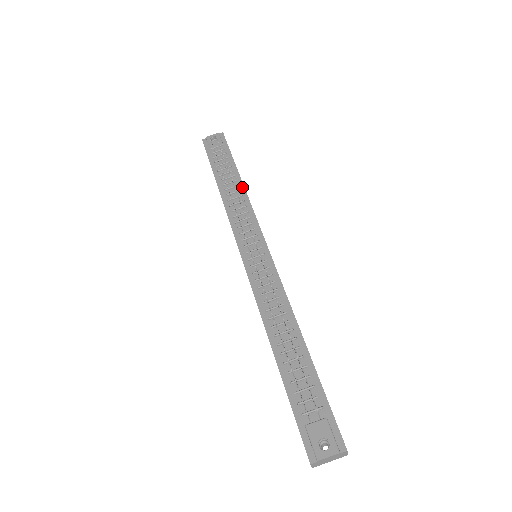
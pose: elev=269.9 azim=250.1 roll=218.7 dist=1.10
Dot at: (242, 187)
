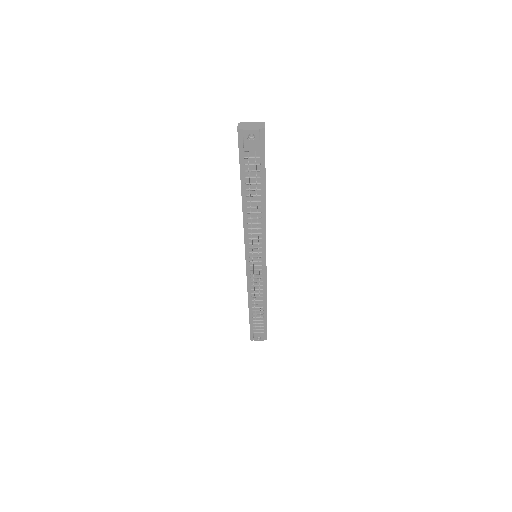
Dot at: (264, 209)
